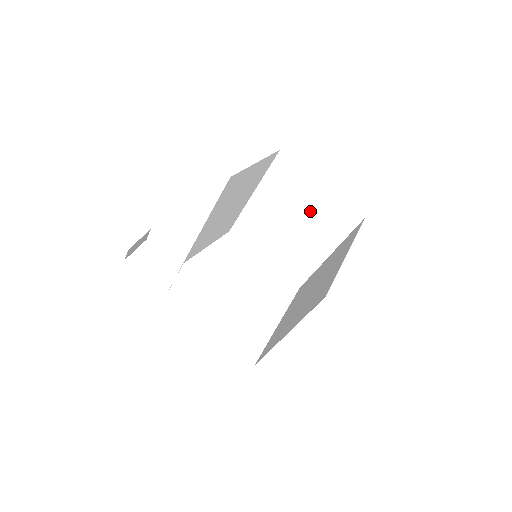
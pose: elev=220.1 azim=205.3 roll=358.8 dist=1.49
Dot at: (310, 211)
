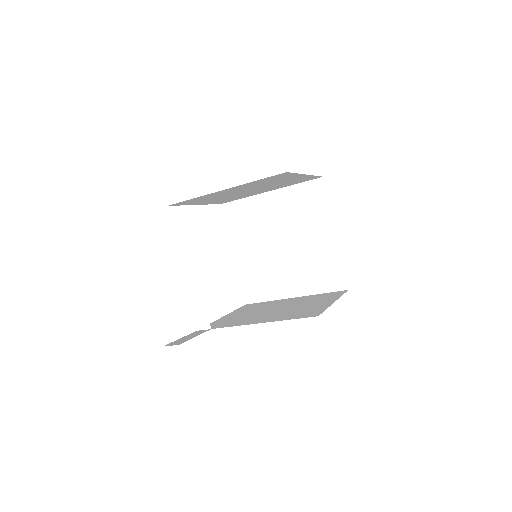
Dot at: occluded
